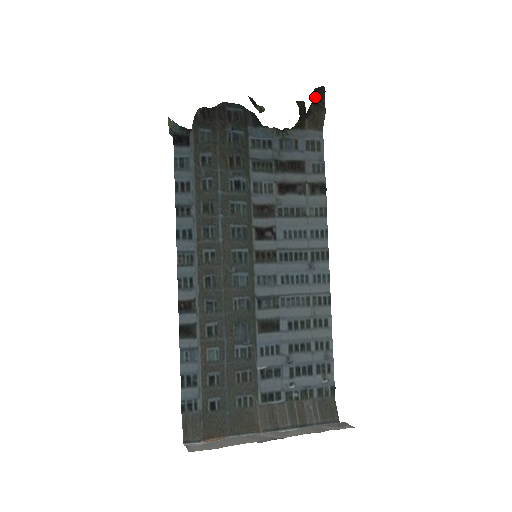
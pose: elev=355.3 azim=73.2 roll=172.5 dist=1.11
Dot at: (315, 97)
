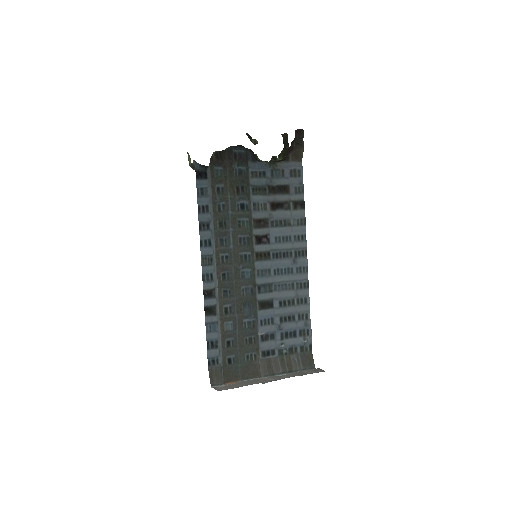
Dot at: (296, 137)
